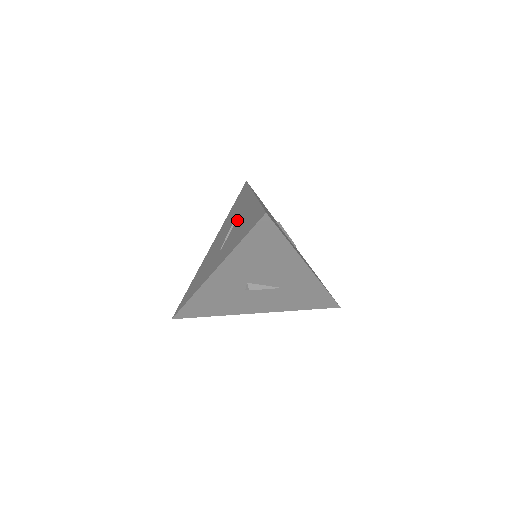
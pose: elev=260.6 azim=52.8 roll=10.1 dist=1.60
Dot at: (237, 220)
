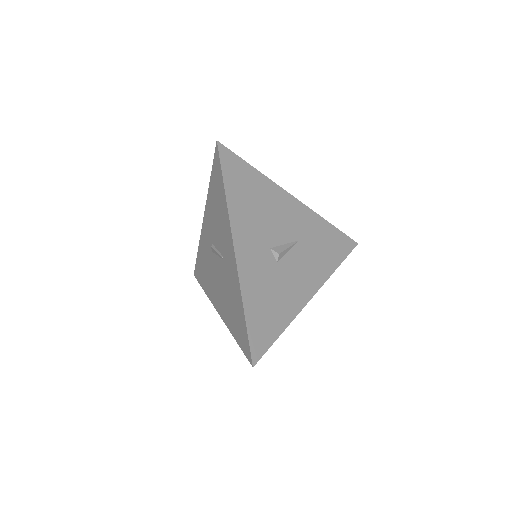
Dot at: (211, 239)
